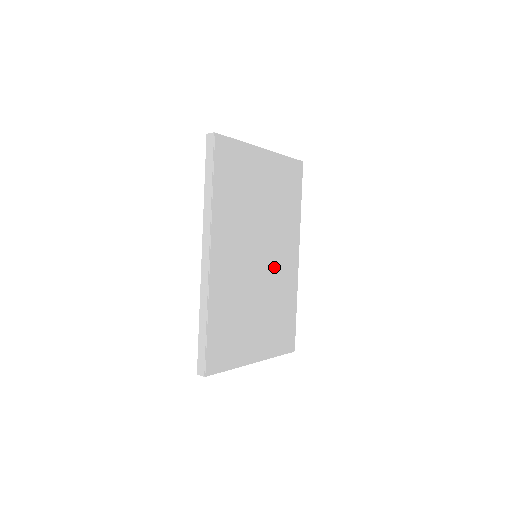
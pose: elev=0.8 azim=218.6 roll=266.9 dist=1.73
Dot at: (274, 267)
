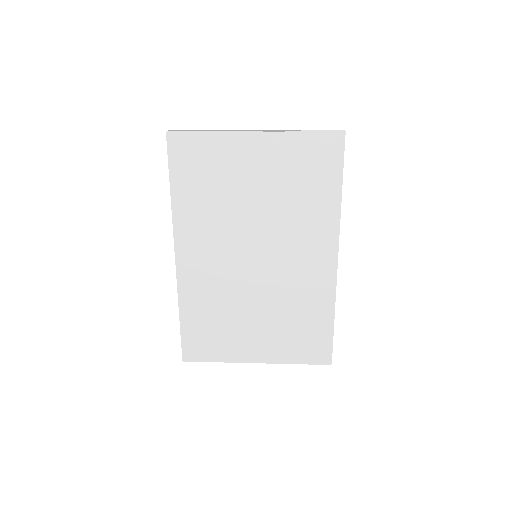
Dot at: (284, 270)
